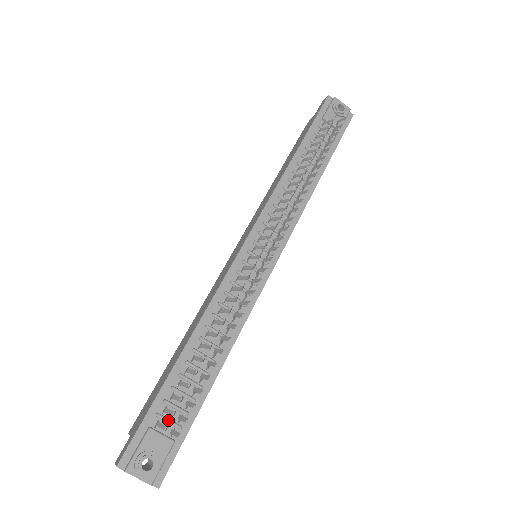
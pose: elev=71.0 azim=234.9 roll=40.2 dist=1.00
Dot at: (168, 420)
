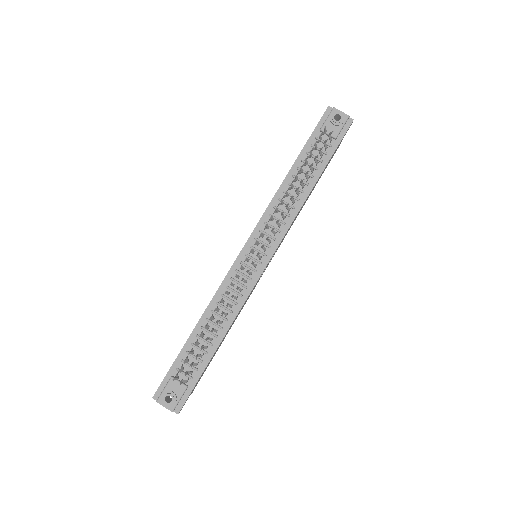
Dot at: (183, 373)
